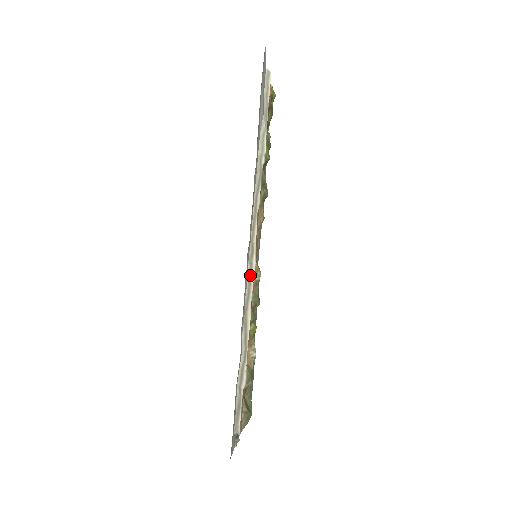
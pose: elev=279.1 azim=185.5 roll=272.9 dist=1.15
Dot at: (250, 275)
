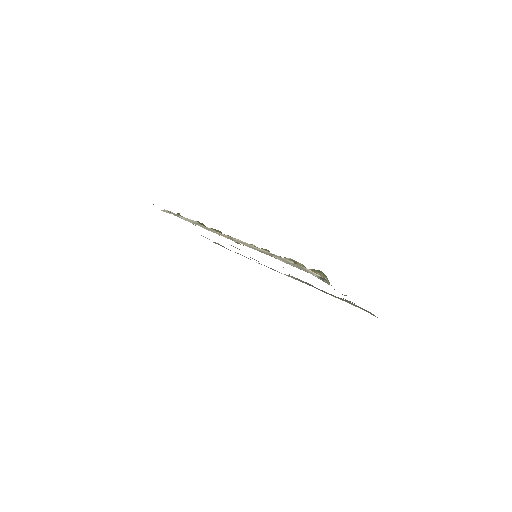
Dot at: (241, 243)
